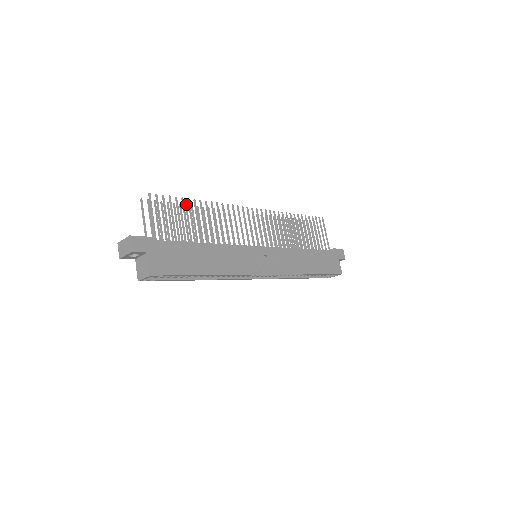
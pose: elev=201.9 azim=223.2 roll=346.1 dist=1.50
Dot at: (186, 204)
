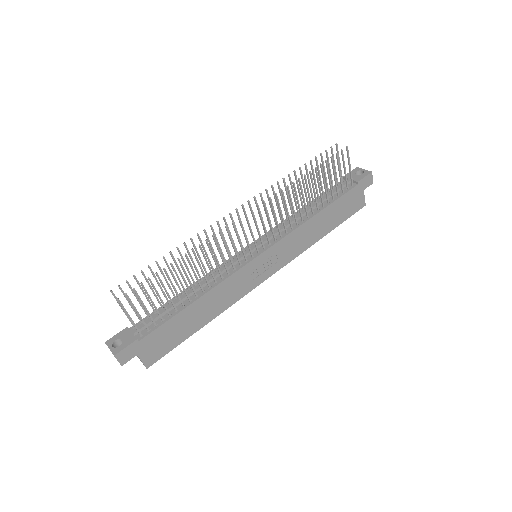
Dot at: (163, 256)
